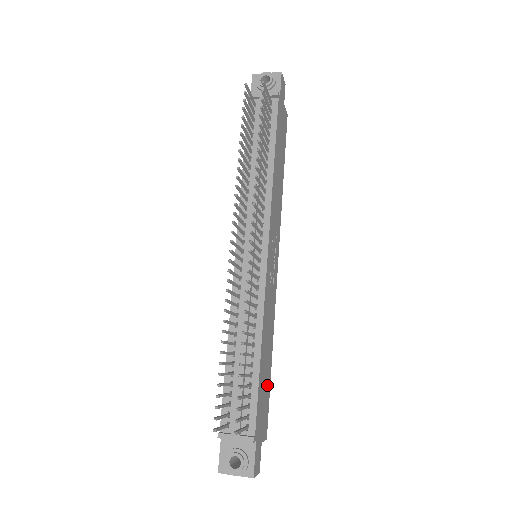
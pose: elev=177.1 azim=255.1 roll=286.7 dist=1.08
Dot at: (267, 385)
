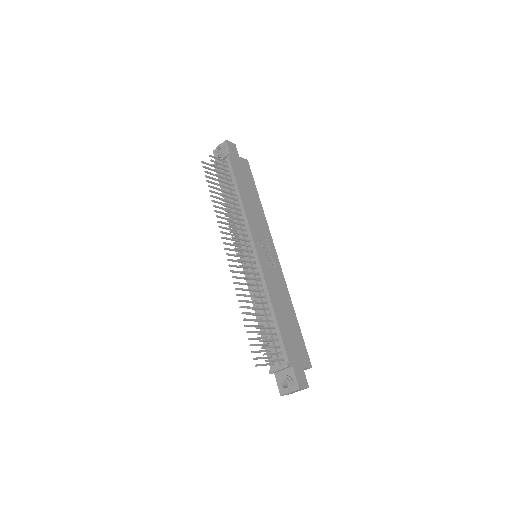
Dot at: (296, 332)
